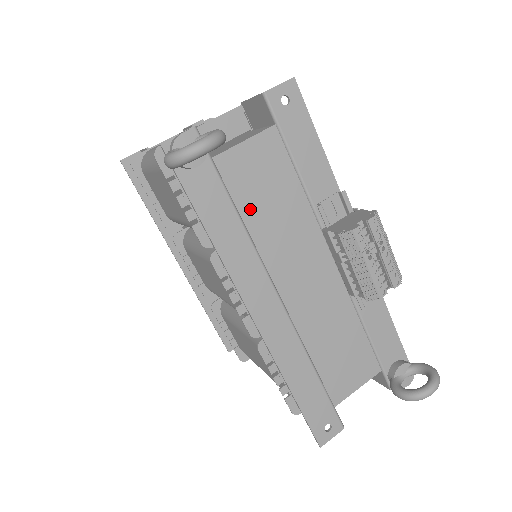
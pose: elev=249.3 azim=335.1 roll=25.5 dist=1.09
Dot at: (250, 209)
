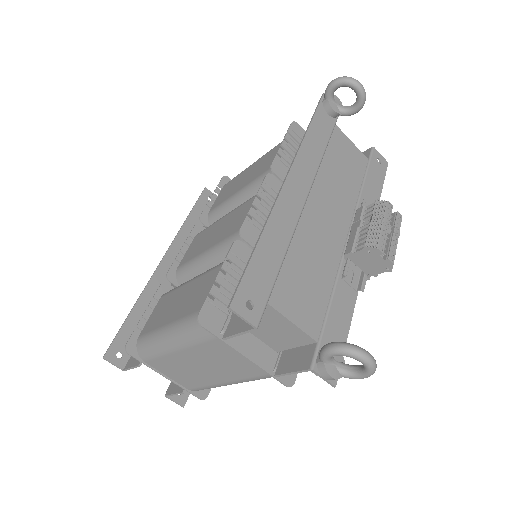
Dot at: (332, 156)
